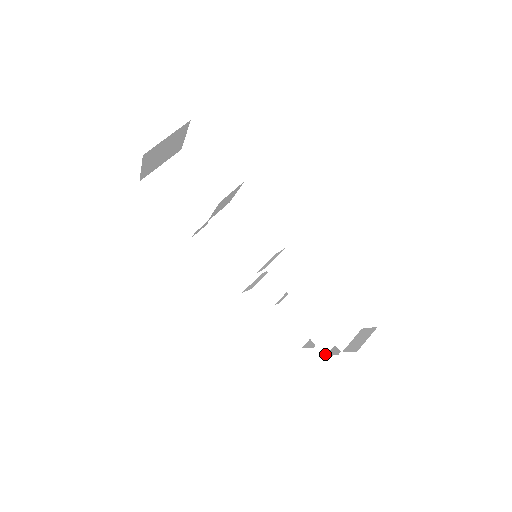
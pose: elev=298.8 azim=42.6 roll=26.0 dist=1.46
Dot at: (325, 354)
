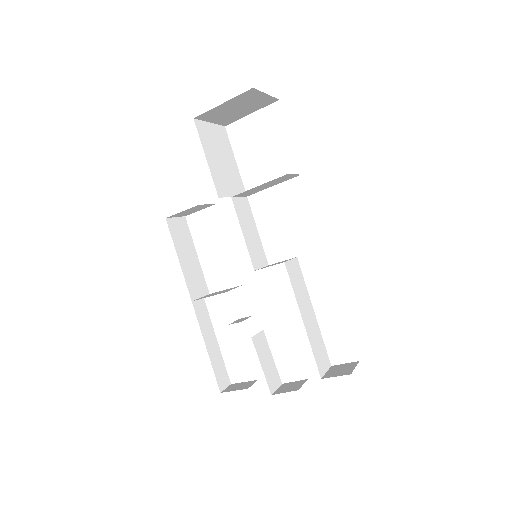
Dot at: (271, 393)
